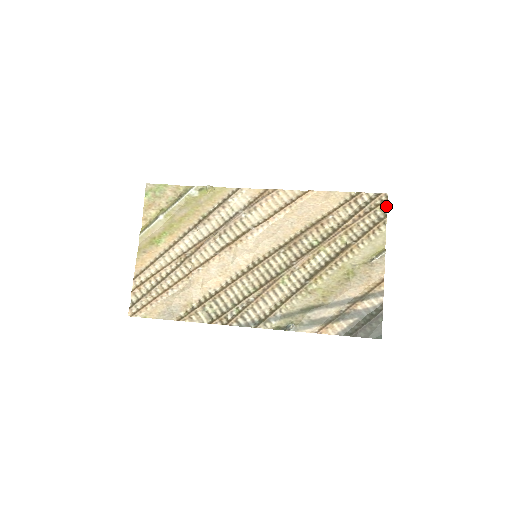
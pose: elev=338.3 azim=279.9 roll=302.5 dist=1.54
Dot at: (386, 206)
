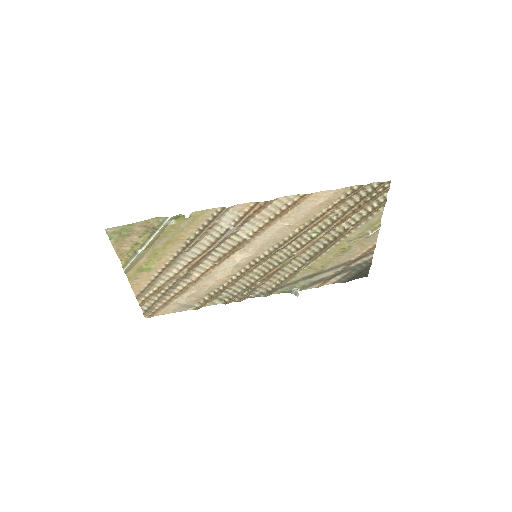
Dot at: (387, 191)
